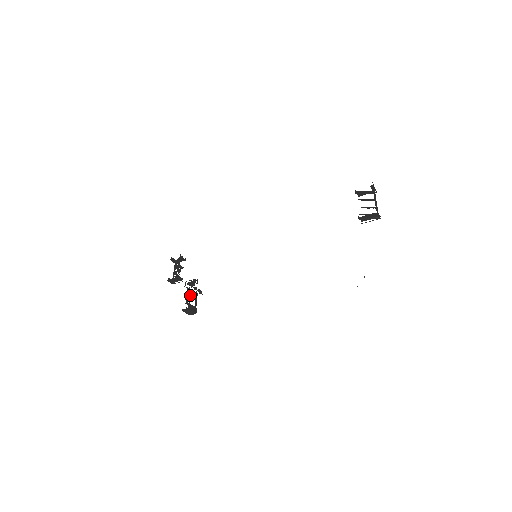
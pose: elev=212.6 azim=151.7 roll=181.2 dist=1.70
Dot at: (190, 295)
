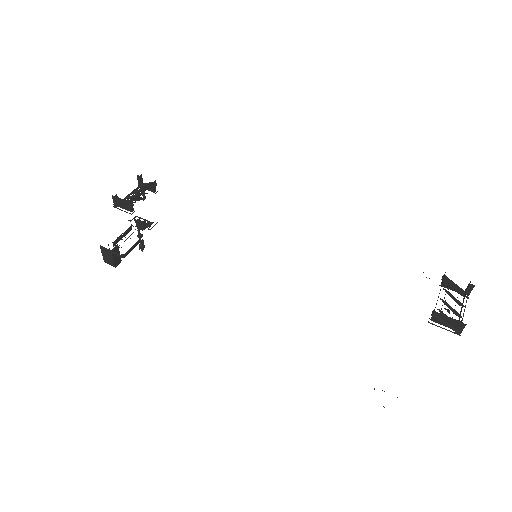
Dot at: (128, 237)
